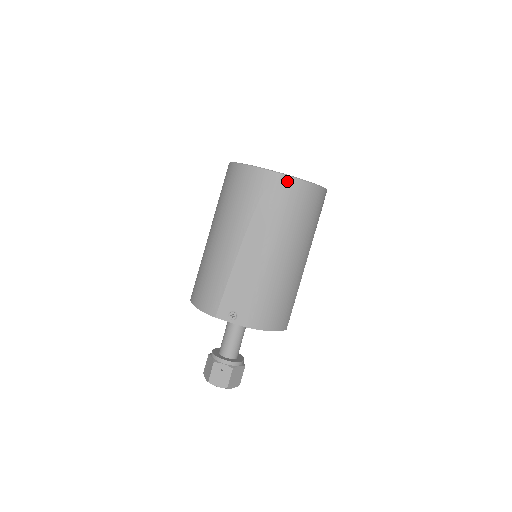
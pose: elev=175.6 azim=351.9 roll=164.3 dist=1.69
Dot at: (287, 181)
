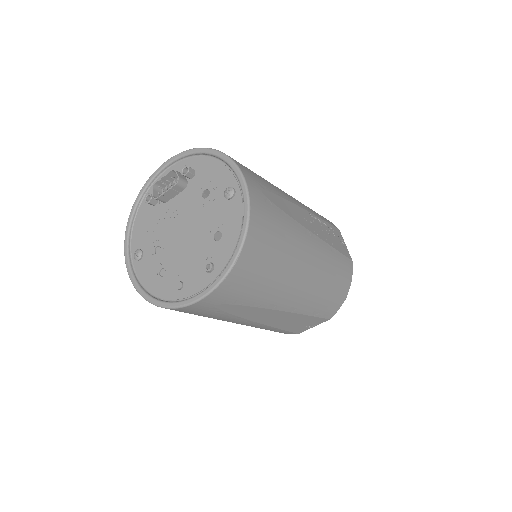
Dot at: (223, 288)
